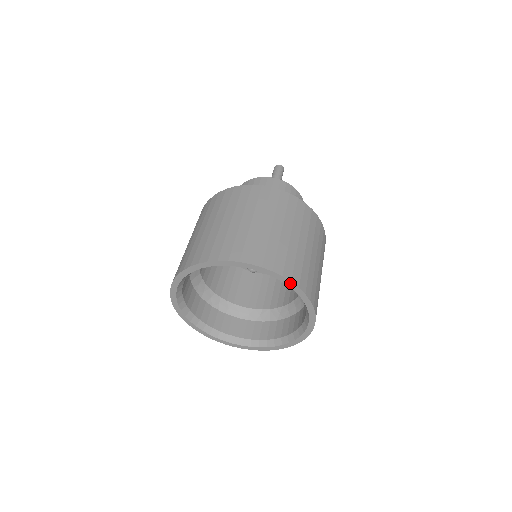
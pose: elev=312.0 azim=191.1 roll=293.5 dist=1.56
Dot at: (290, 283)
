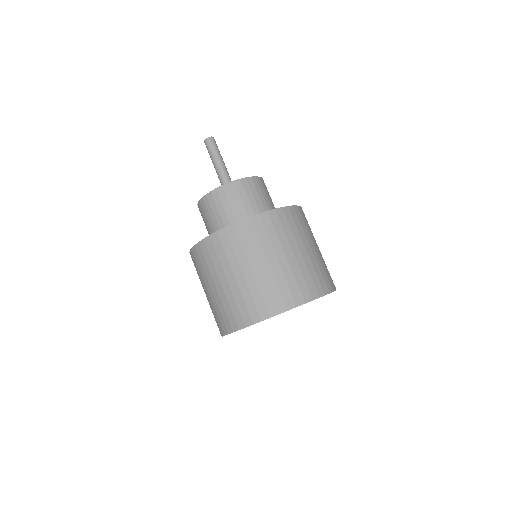
Dot at: occluded
